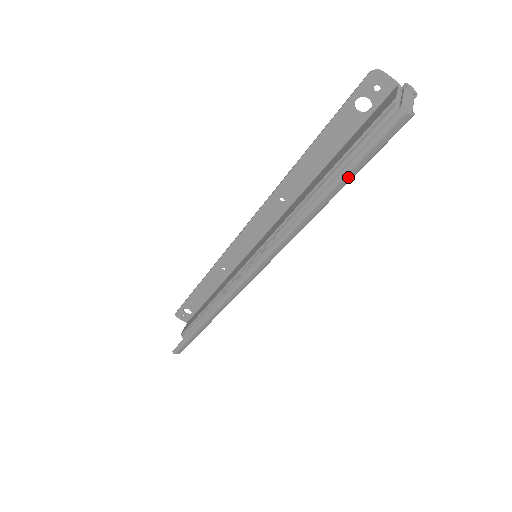
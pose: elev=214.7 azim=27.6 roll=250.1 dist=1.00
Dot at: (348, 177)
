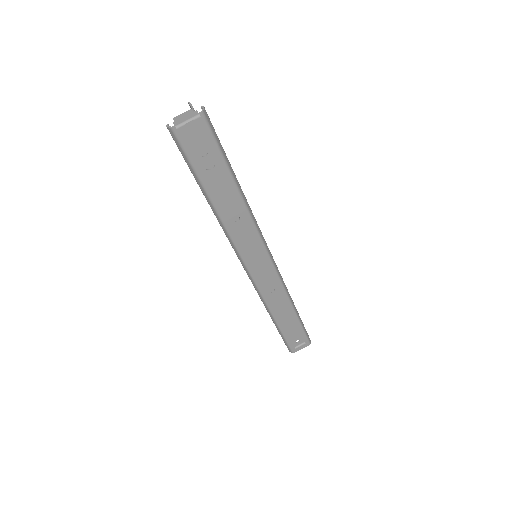
Dot at: (196, 178)
